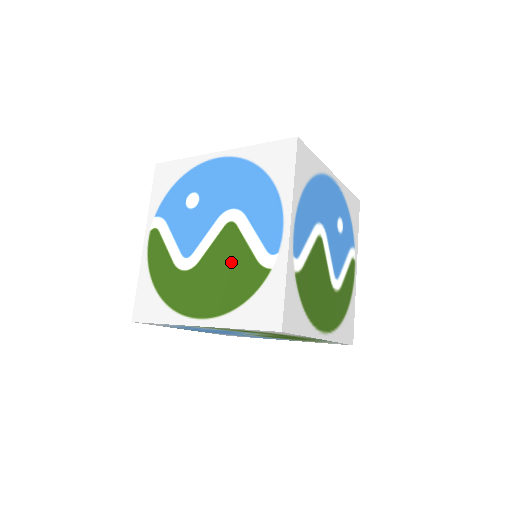
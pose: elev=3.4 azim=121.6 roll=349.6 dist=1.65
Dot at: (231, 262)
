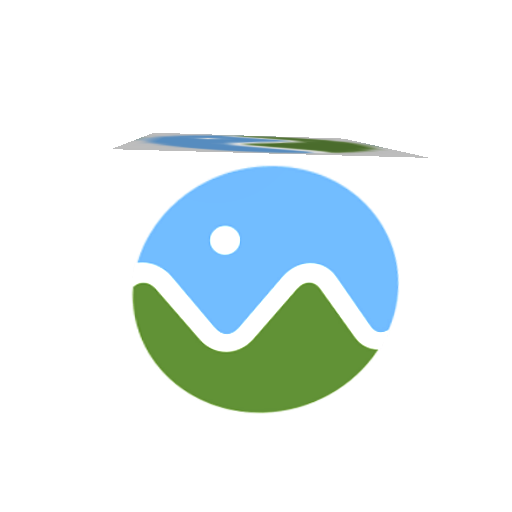
Dot at: (313, 341)
